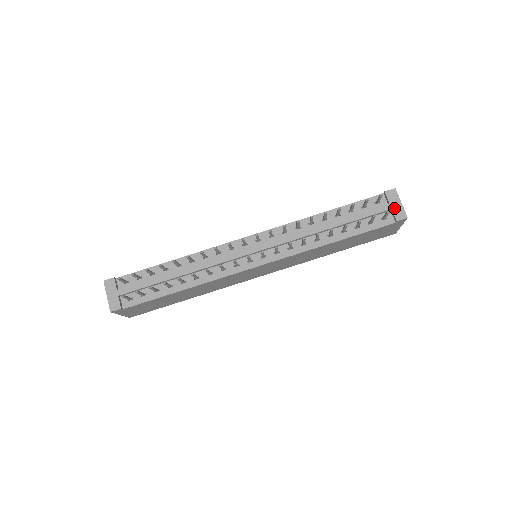
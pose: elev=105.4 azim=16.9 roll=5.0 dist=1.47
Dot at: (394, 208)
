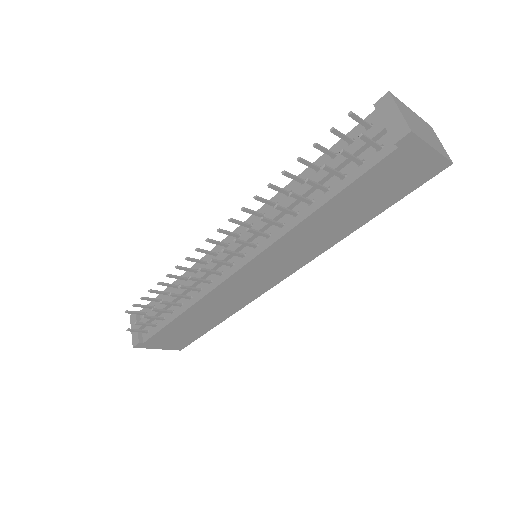
Dot at: (388, 124)
